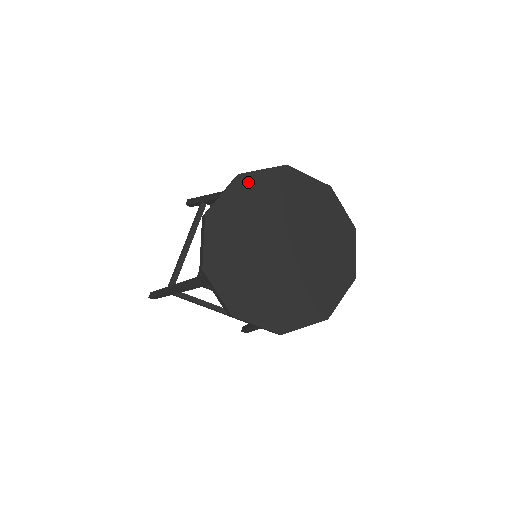
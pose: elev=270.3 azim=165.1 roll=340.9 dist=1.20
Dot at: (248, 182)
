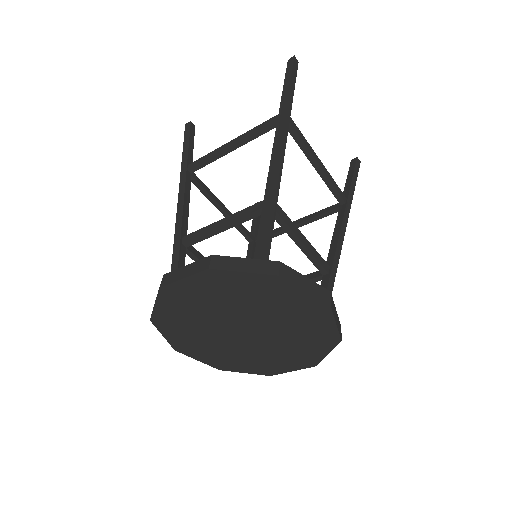
Dot at: (162, 319)
